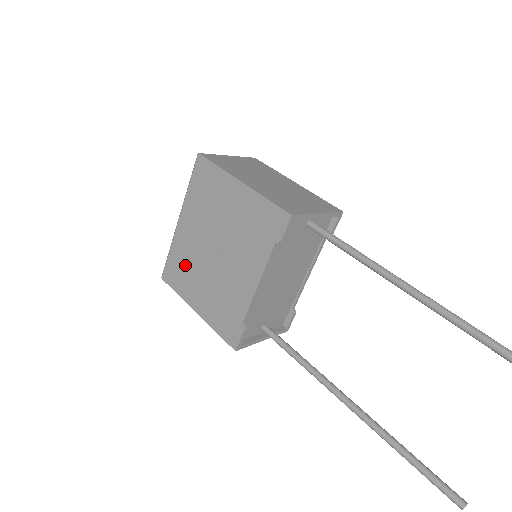
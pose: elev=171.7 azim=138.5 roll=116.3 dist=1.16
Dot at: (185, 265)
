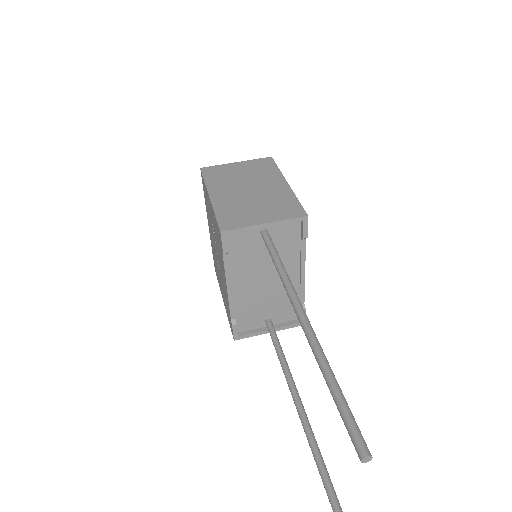
Dot at: (215, 261)
